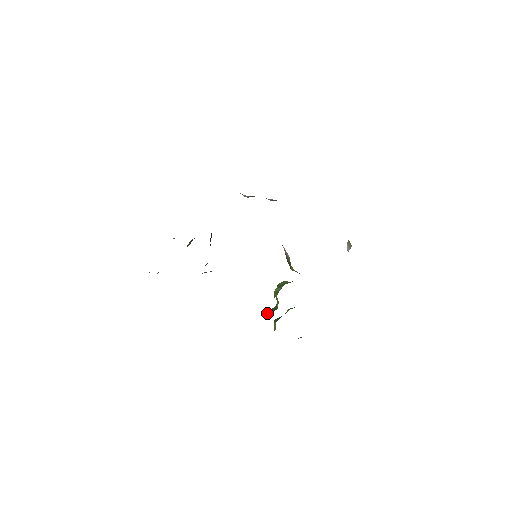
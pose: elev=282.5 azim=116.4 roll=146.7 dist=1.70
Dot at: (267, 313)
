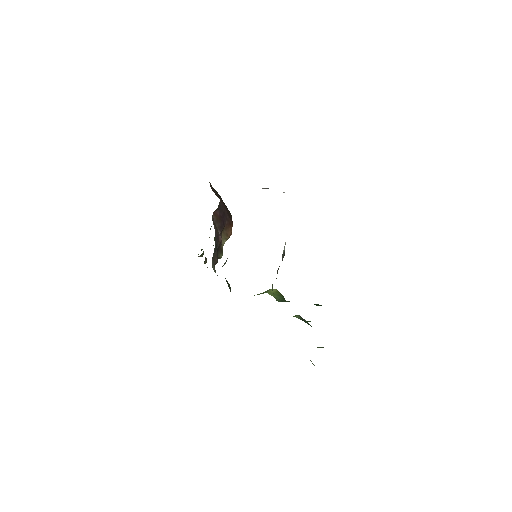
Dot at: occluded
